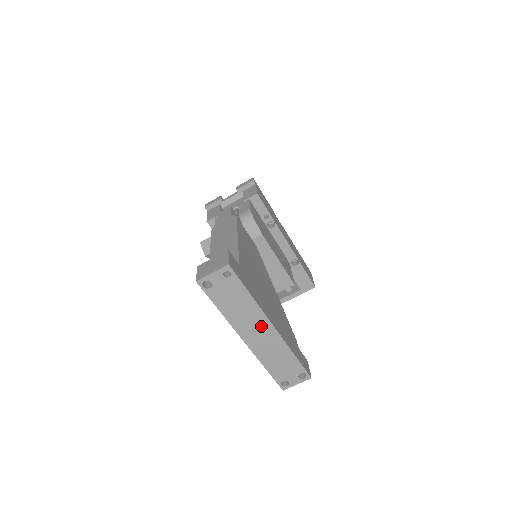
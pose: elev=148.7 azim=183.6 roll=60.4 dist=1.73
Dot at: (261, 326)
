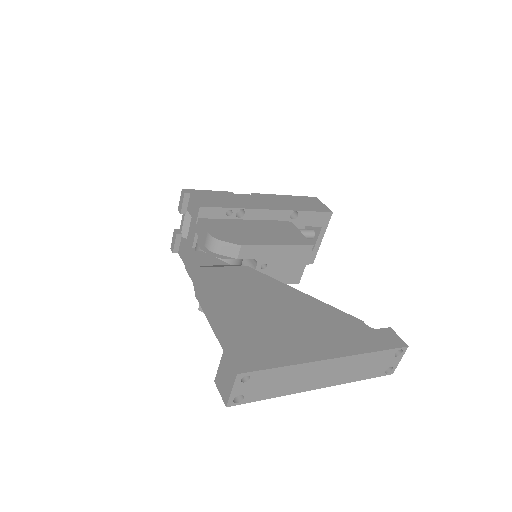
Dot at: (321, 369)
